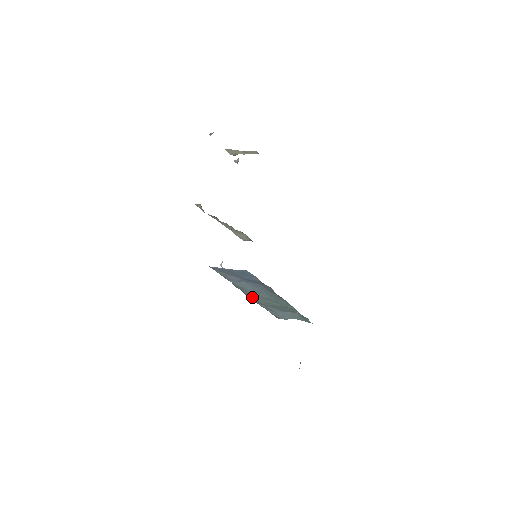
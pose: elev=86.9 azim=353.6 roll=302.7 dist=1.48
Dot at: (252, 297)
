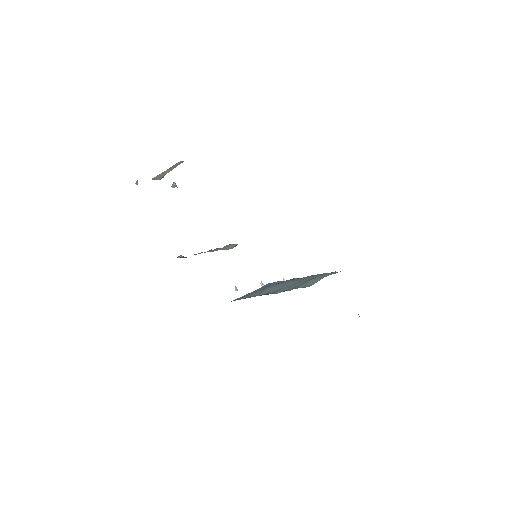
Dot at: (279, 292)
